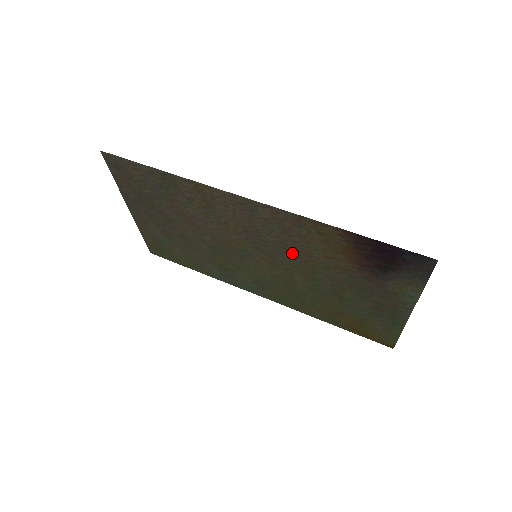
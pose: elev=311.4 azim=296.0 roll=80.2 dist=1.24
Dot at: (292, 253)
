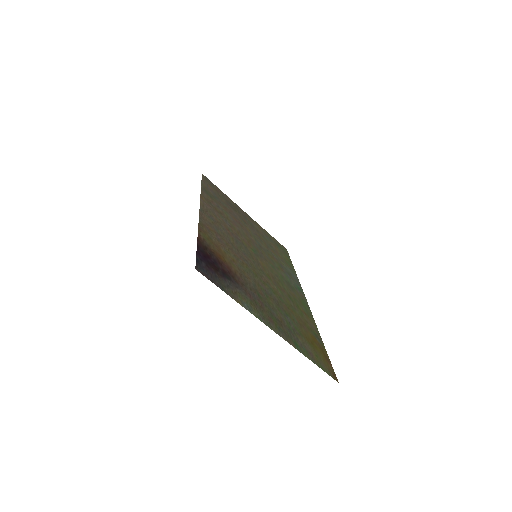
Dot at: (241, 255)
